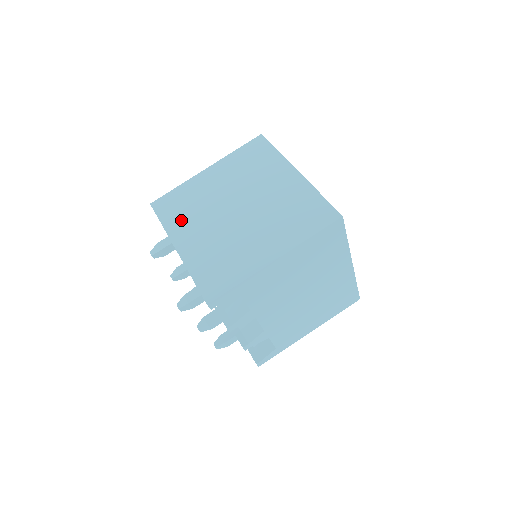
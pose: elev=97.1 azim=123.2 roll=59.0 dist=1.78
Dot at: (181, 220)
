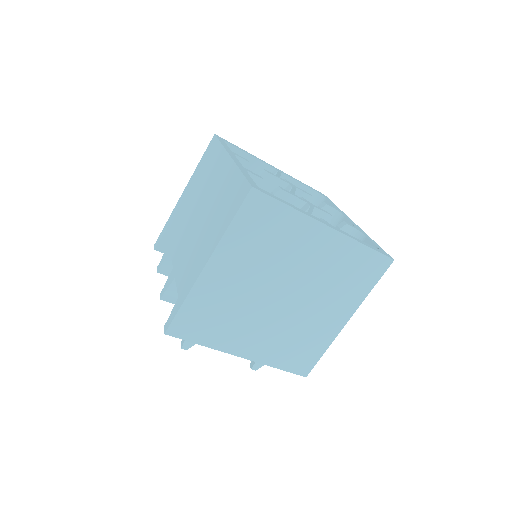
Dot at: (224, 333)
